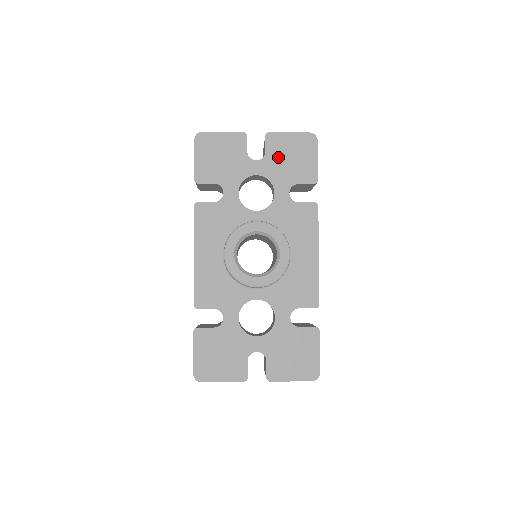
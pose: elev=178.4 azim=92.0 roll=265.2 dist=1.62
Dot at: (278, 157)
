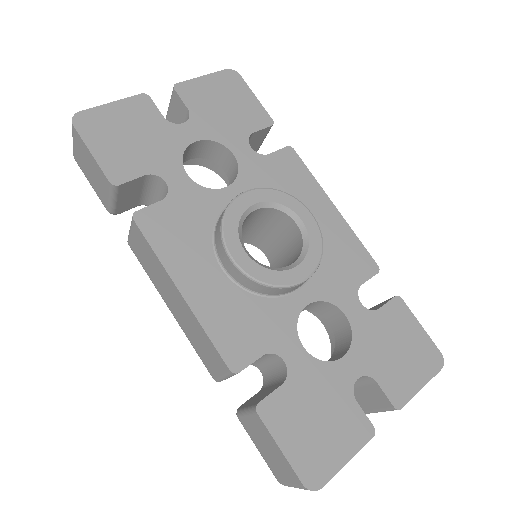
Dot at: (208, 109)
